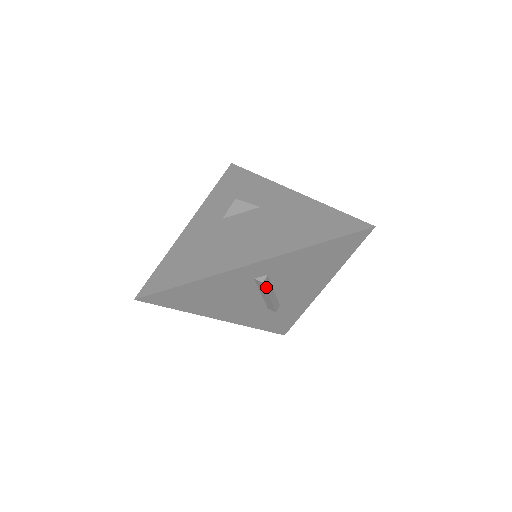
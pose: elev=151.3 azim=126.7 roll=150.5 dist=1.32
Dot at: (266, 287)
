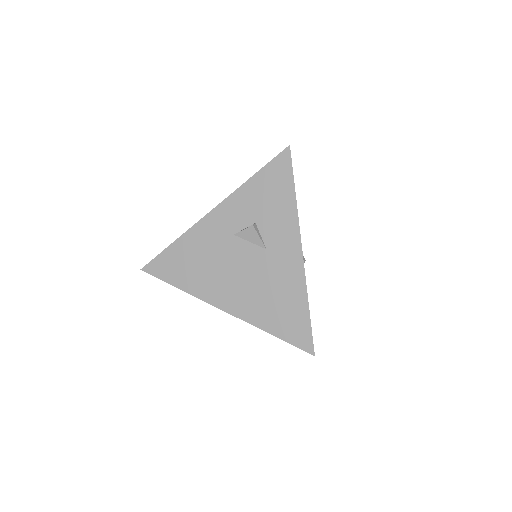
Dot at: occluded
